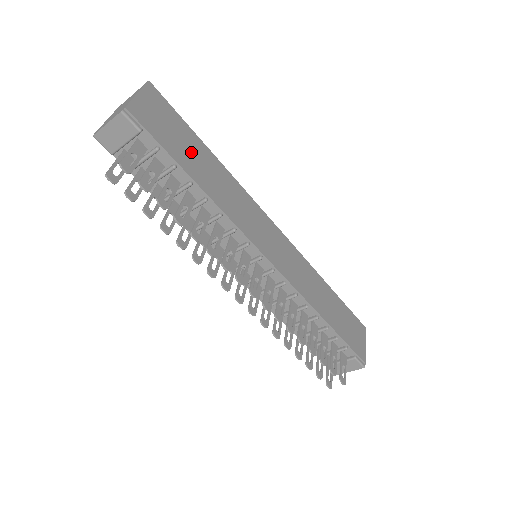
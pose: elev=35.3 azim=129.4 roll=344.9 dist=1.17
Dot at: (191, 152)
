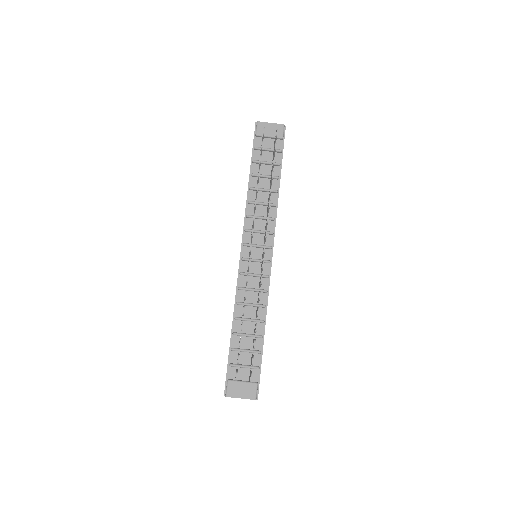
Dot at: occluded
